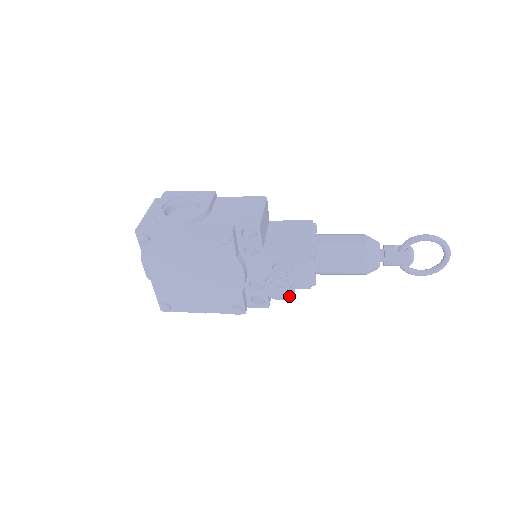
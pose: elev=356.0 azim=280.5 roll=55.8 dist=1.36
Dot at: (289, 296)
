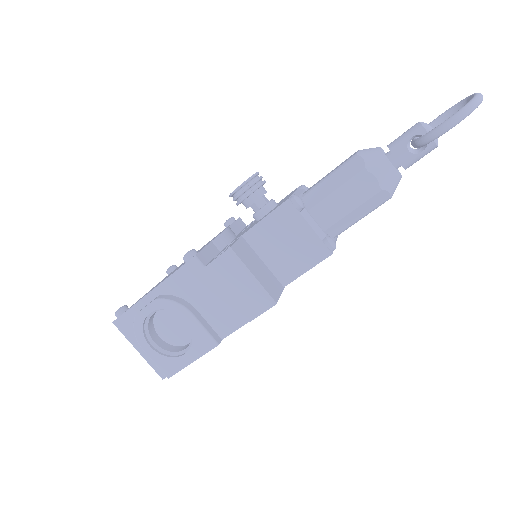
Dot at: (249, 179)
